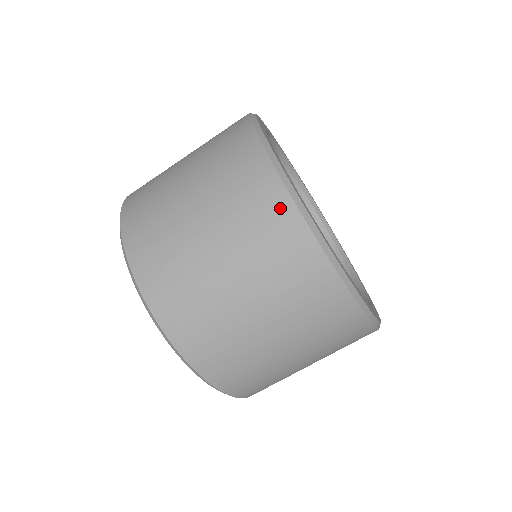
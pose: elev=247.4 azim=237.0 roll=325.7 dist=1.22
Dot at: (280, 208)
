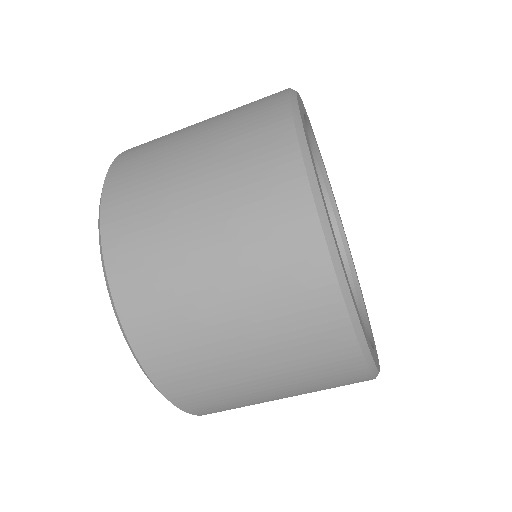
Dot at: (307, 246)
